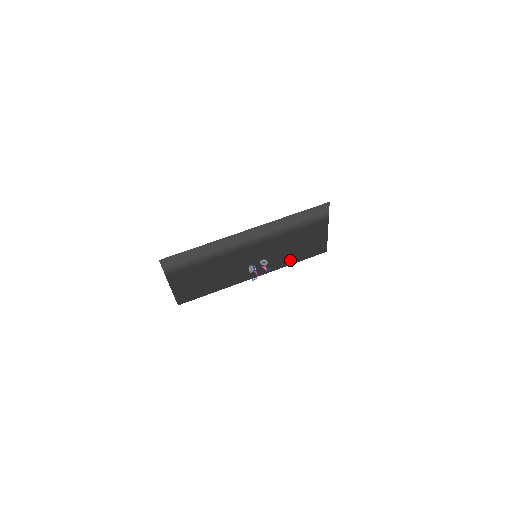
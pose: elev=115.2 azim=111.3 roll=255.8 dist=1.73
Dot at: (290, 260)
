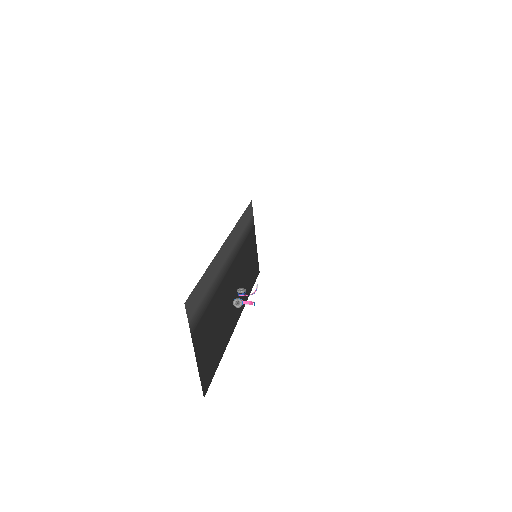
Dot at: (248, 288)
